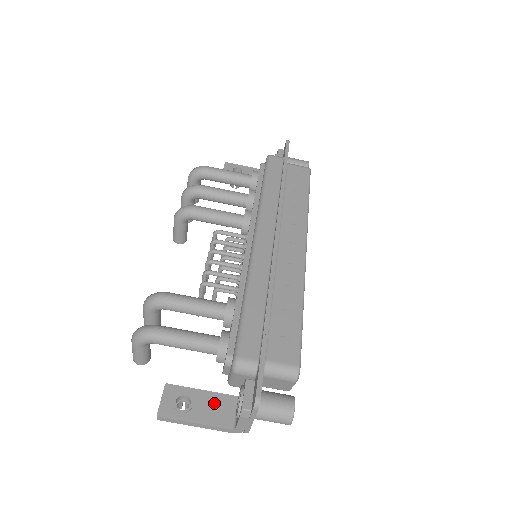
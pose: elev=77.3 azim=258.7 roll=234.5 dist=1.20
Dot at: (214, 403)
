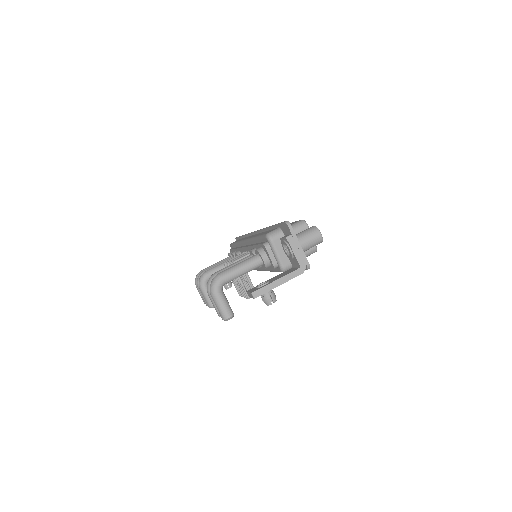
Dot at: (280, 275)
